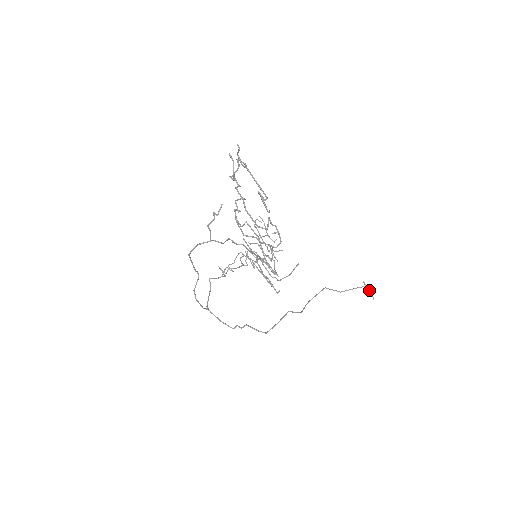
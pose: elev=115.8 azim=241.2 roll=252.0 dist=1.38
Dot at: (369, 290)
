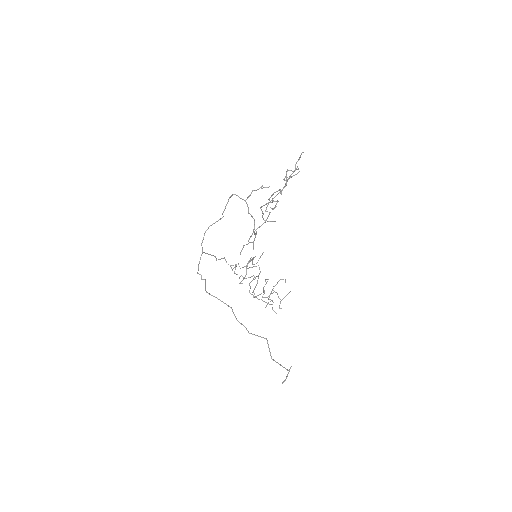
Dot at: (287, 375)
